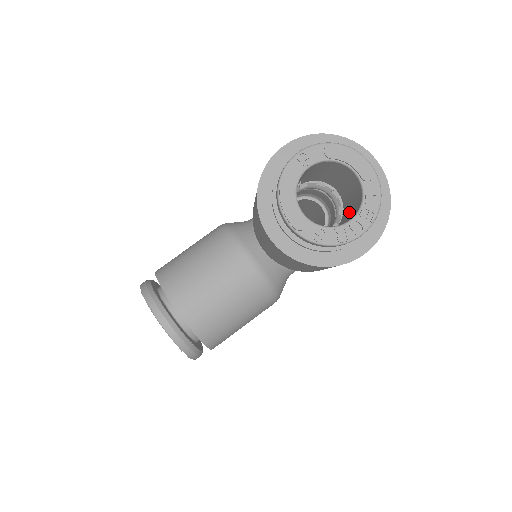
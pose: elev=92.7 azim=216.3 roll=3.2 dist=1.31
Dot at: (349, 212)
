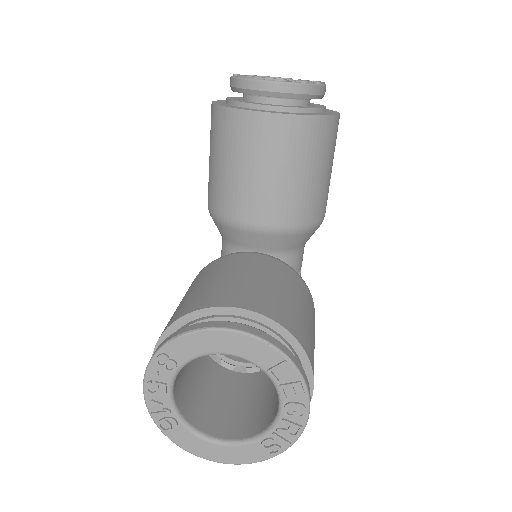
Dot at: occluded
